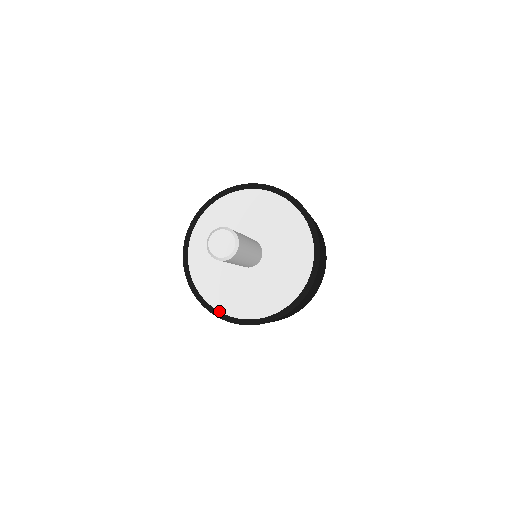
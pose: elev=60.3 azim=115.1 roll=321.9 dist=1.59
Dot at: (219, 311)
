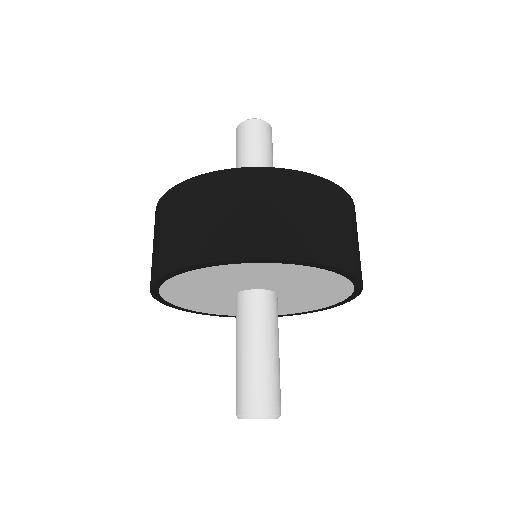
Dot at: (205, 313)
